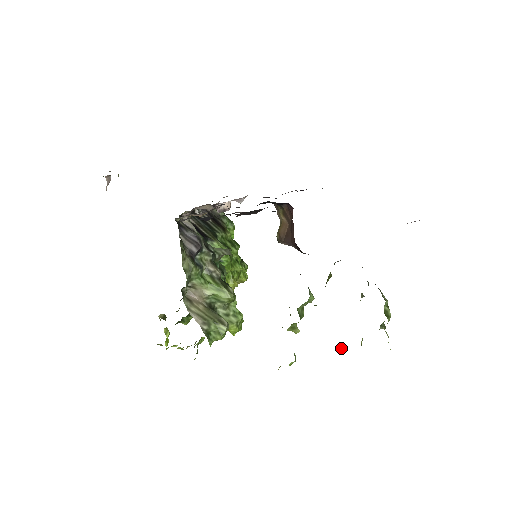
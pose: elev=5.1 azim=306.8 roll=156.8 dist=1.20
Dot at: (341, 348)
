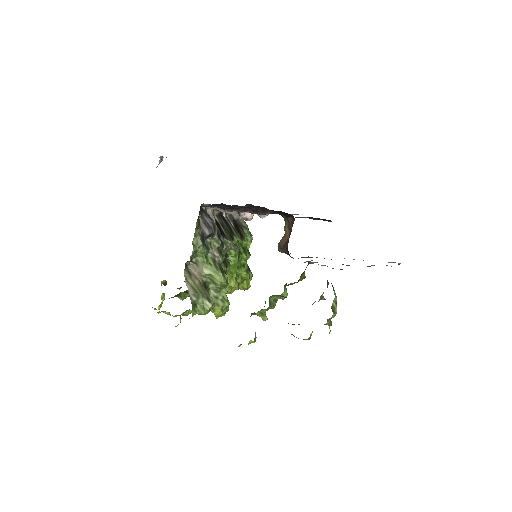
Dot at: (292, 334)
